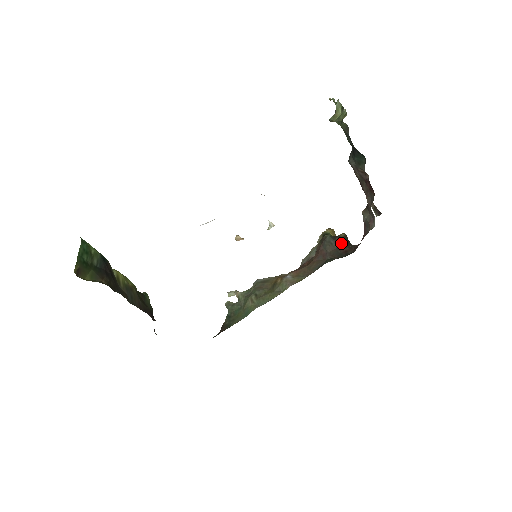
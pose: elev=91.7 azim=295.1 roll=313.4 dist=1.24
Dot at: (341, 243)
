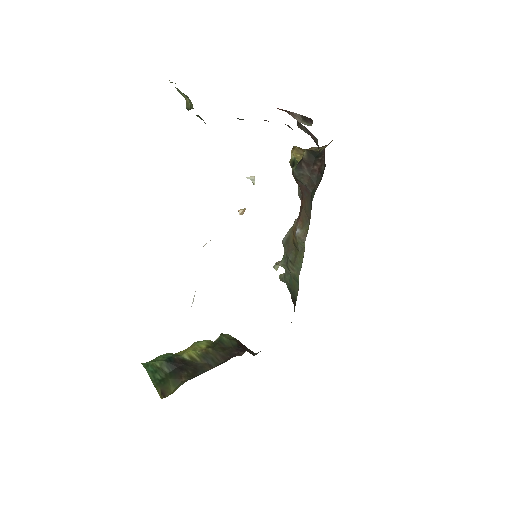
Dot at: (310, 164)
